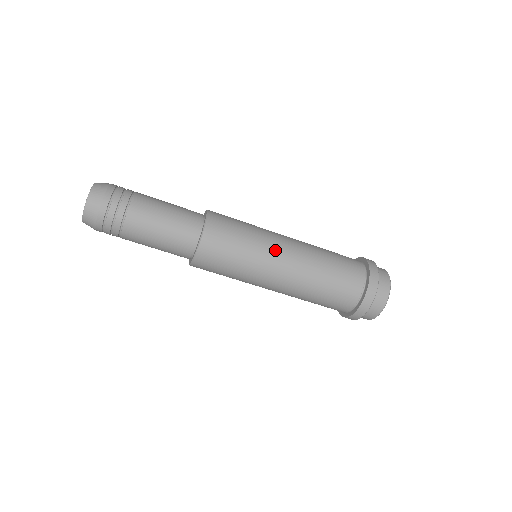
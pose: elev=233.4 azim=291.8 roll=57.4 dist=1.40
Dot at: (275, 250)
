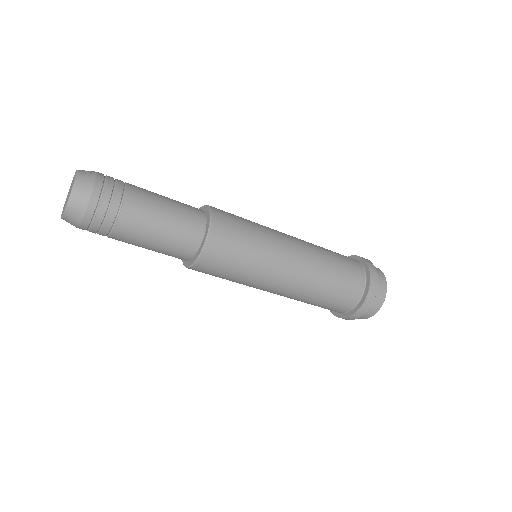
Dot at: (278, 268)
